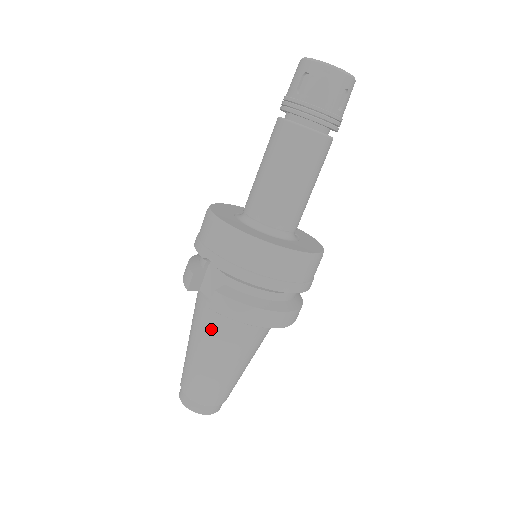
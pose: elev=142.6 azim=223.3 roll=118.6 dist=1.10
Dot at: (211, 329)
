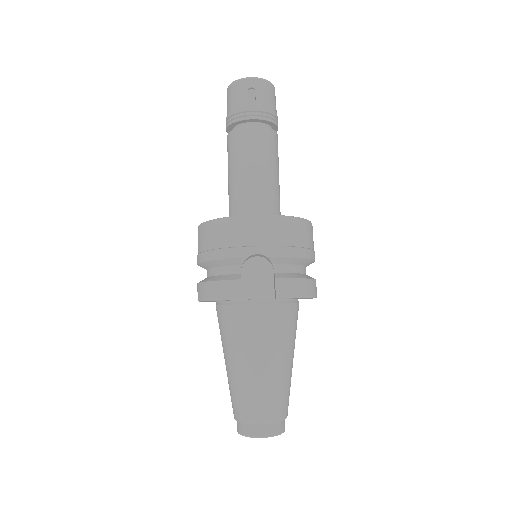
Dot at: (270, 329)
